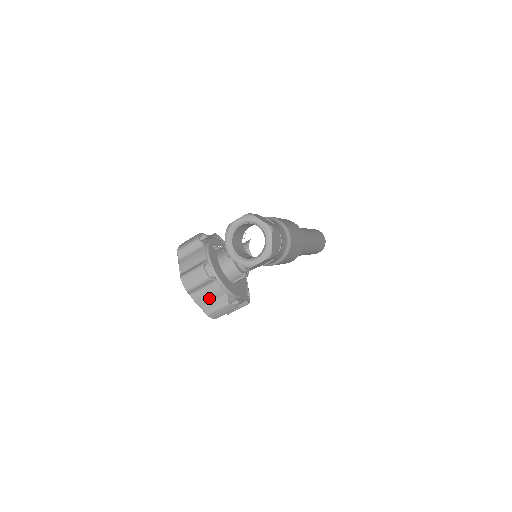
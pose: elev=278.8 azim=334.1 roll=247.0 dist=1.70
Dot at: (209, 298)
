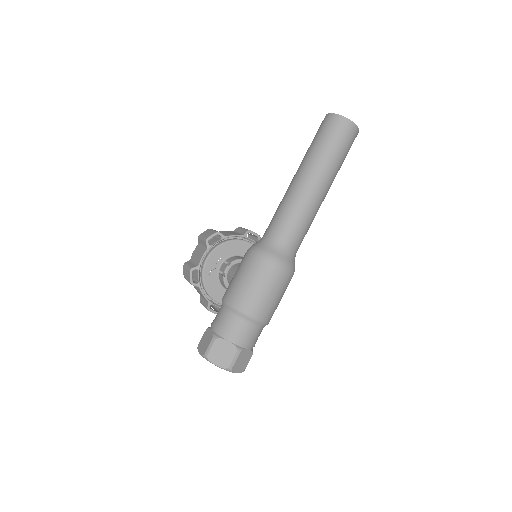
Dot at: occluded
